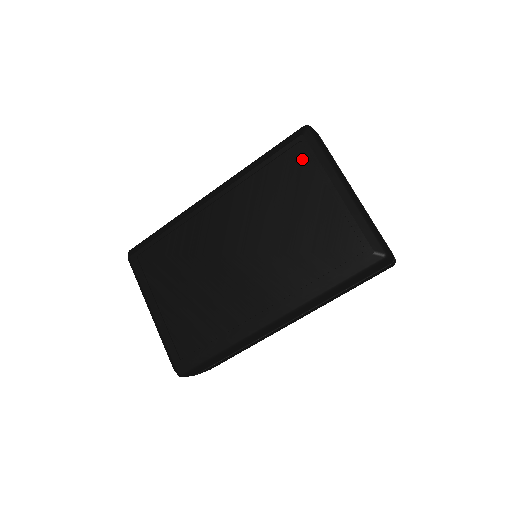
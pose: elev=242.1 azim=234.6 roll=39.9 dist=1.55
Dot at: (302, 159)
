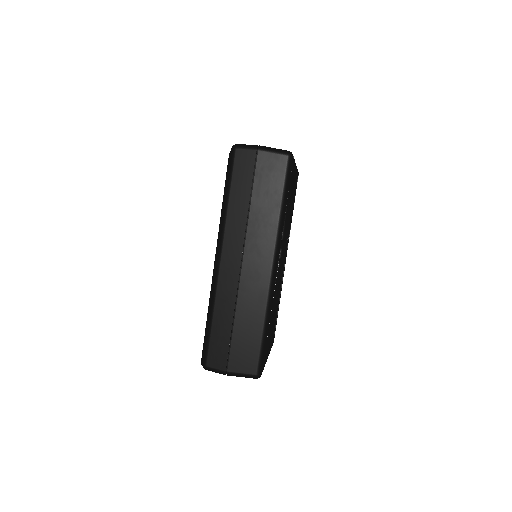
Dot at: occluded
